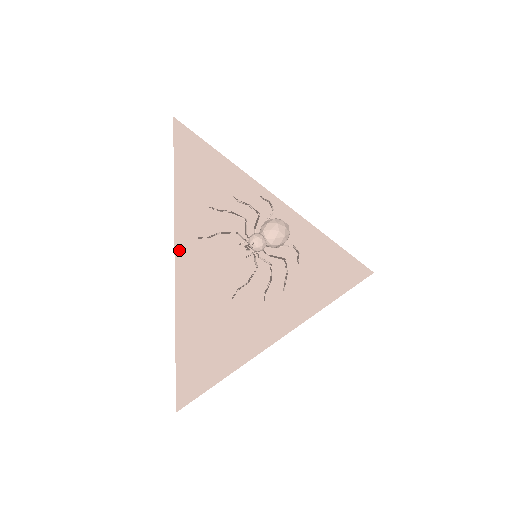
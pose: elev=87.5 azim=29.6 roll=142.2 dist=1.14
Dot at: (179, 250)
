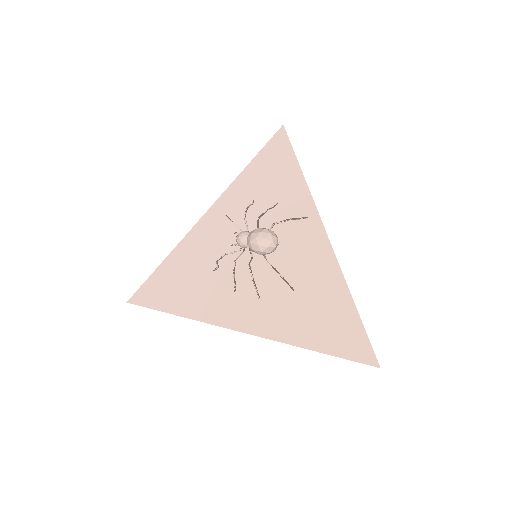
Dot at: (208, 215)
